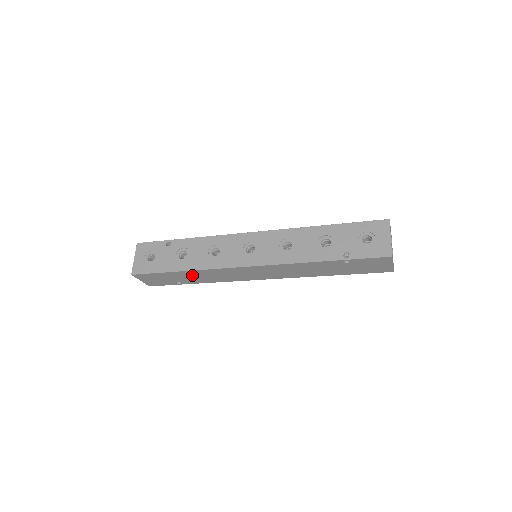
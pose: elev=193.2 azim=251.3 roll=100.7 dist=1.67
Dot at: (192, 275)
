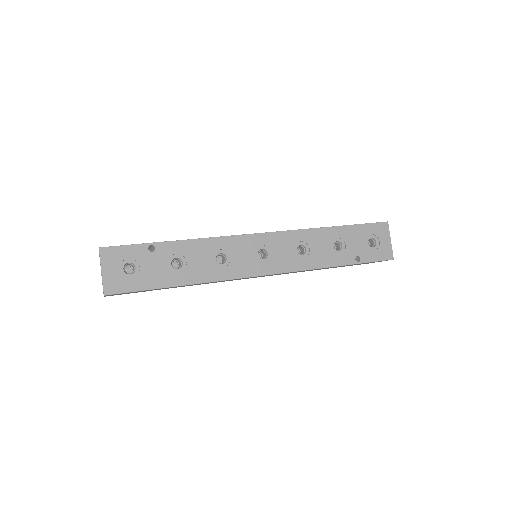
Dot at: occluded
